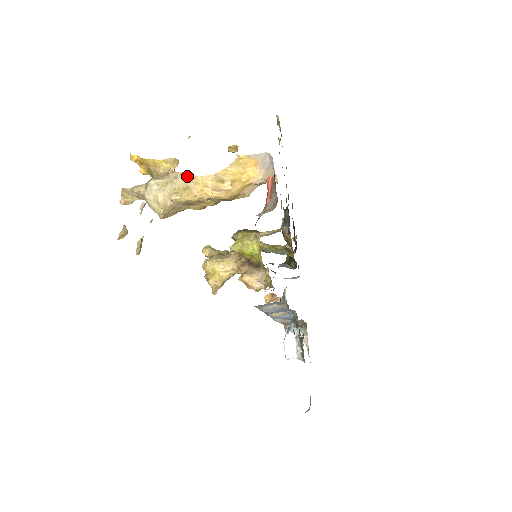
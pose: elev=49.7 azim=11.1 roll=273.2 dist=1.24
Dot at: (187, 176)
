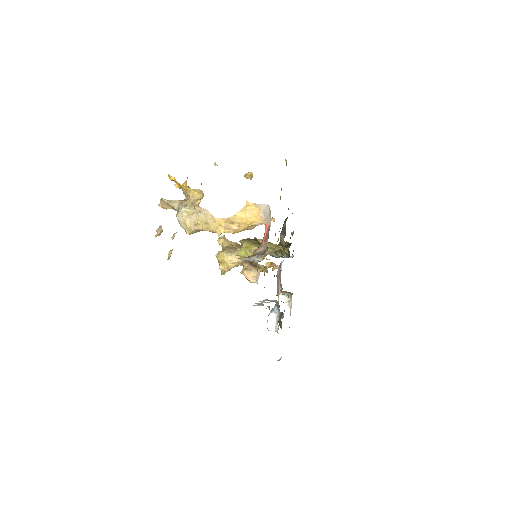
Dot at: (208, 214)
